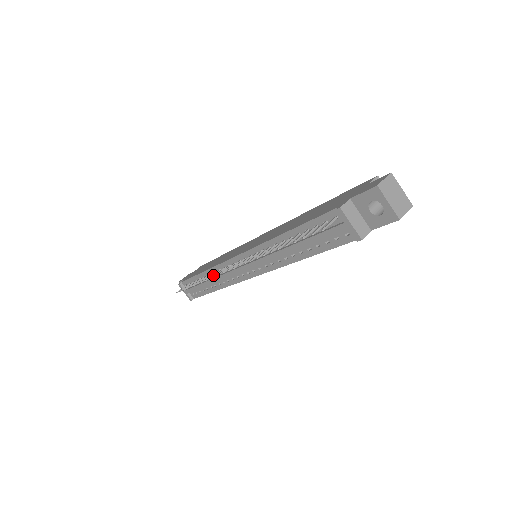
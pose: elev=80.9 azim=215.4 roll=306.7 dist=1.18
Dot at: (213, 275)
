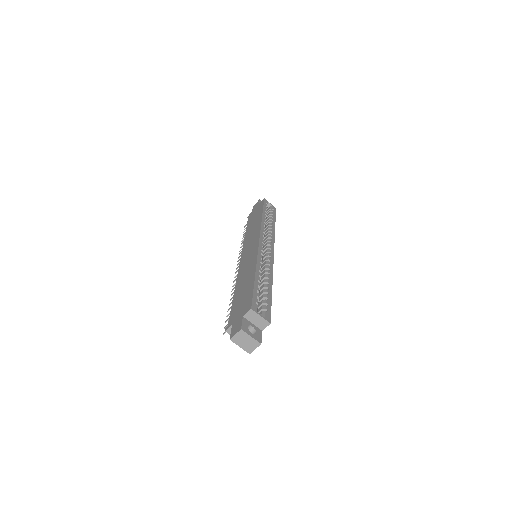
Dot at: (241, 252)
